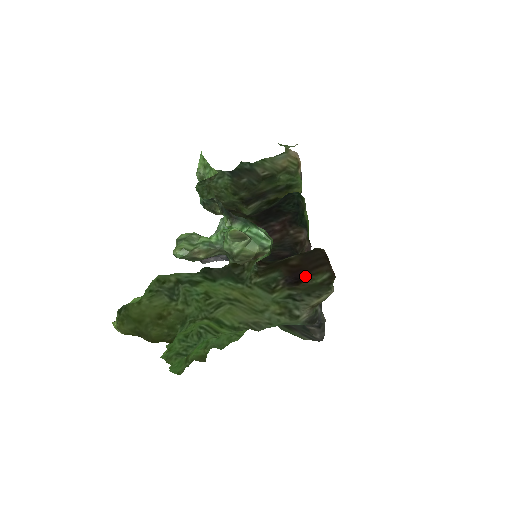
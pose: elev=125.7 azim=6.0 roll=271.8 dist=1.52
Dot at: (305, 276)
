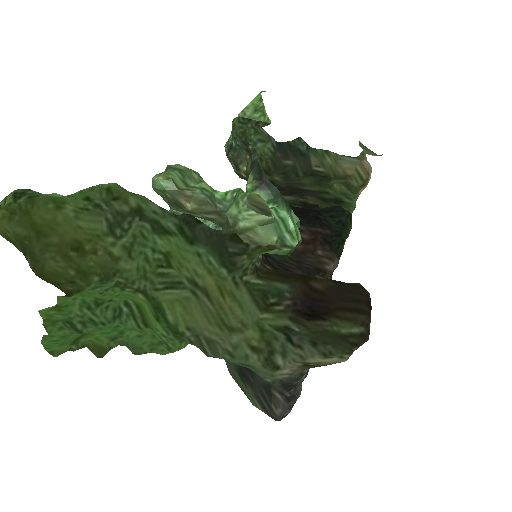
Dot at: (326, 313)
